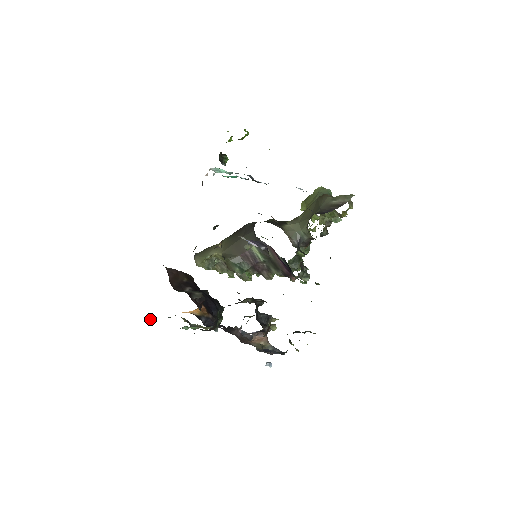
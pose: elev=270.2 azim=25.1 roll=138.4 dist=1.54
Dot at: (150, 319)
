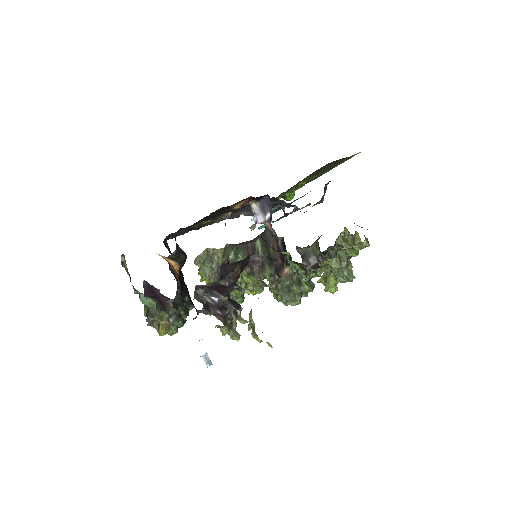
Dot at: (121, 259)
